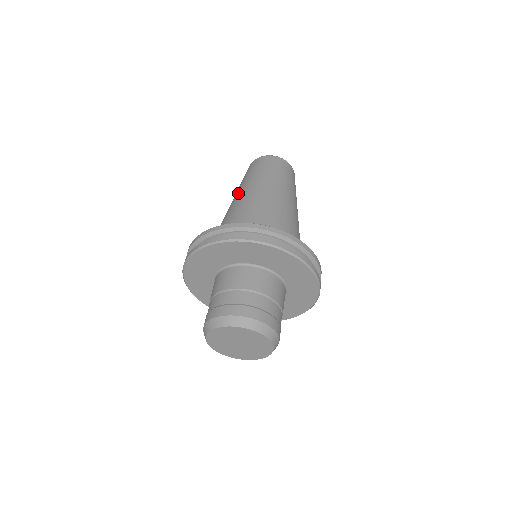
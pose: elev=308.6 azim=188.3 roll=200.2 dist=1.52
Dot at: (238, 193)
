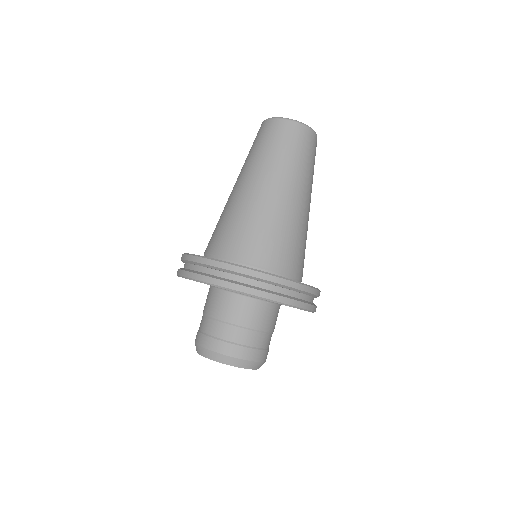
Dot at: occluded
